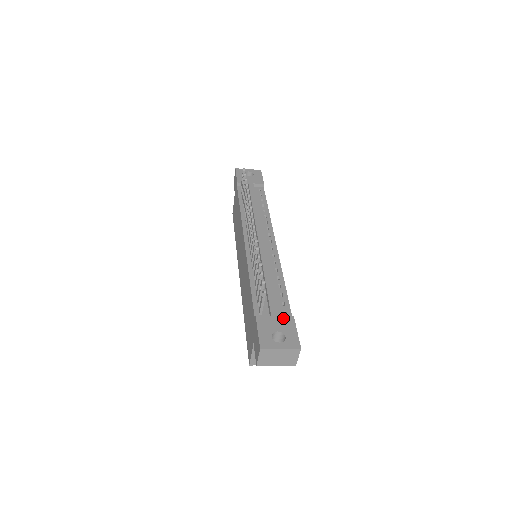
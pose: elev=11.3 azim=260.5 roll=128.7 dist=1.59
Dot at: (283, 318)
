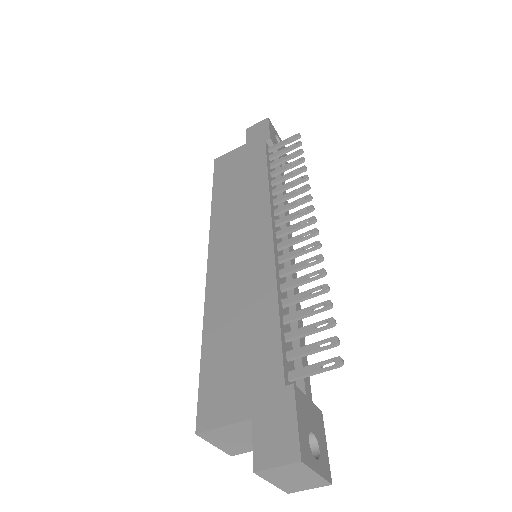
Dot at: (315, 408)
